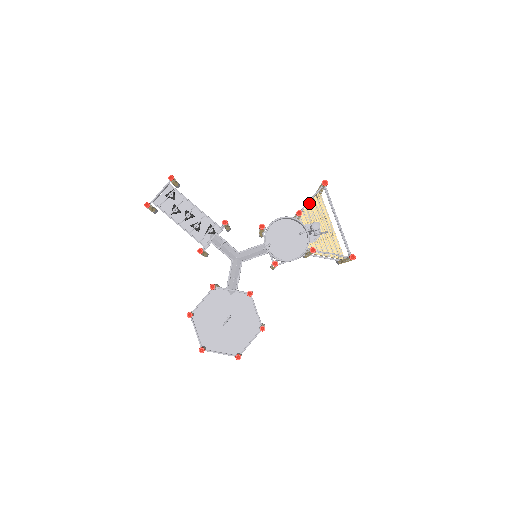
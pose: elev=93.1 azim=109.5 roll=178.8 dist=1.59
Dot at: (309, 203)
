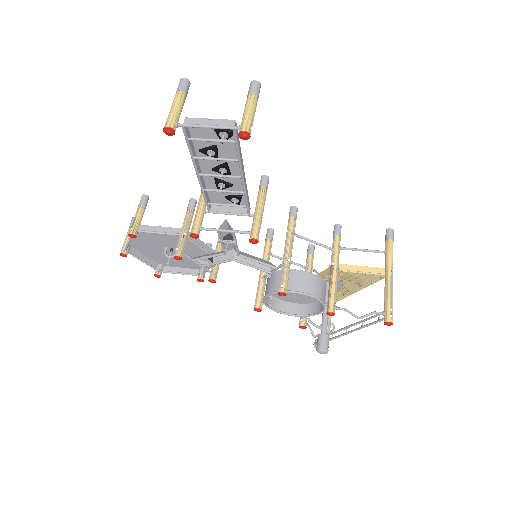
Dot at: (364, 273)
